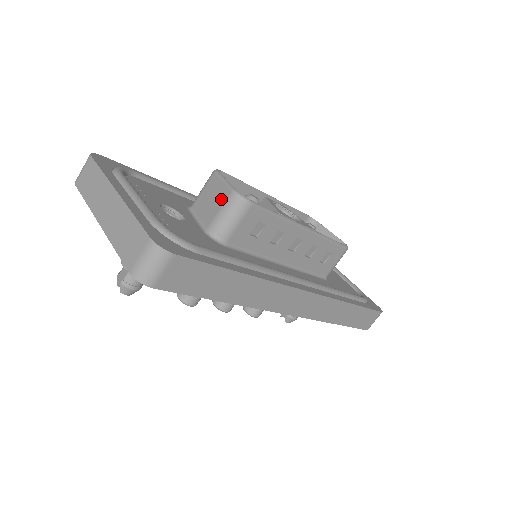
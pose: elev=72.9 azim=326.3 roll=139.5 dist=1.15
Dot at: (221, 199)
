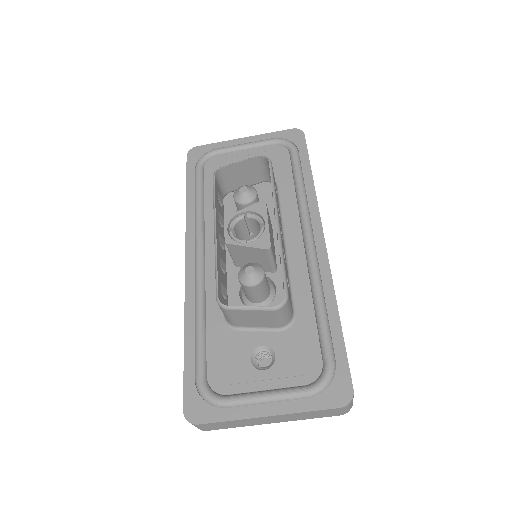
Dot at: (267, 316)
